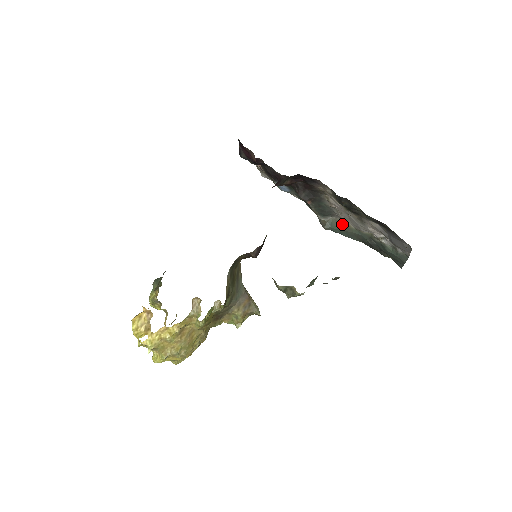
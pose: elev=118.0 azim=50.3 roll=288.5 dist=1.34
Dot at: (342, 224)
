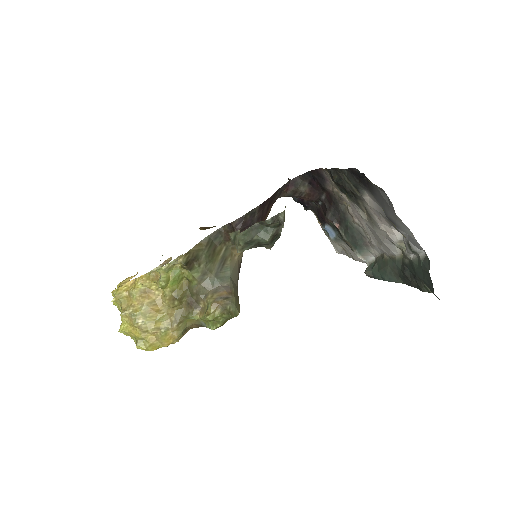
Dot at: (380, 260)
